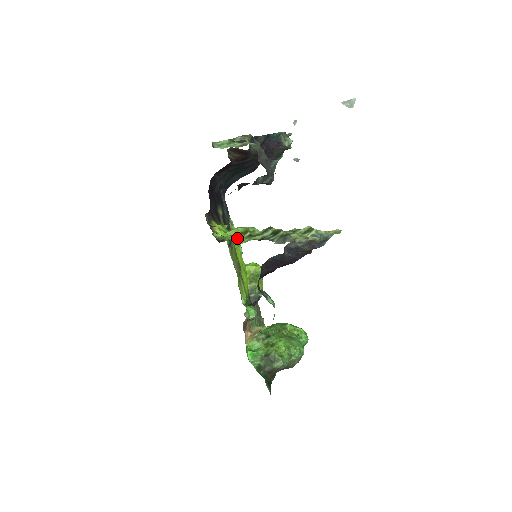
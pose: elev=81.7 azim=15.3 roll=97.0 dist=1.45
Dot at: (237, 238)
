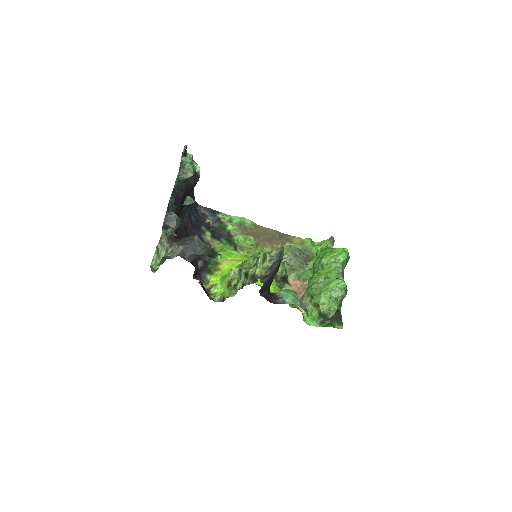
Dot at: (229, 291)
